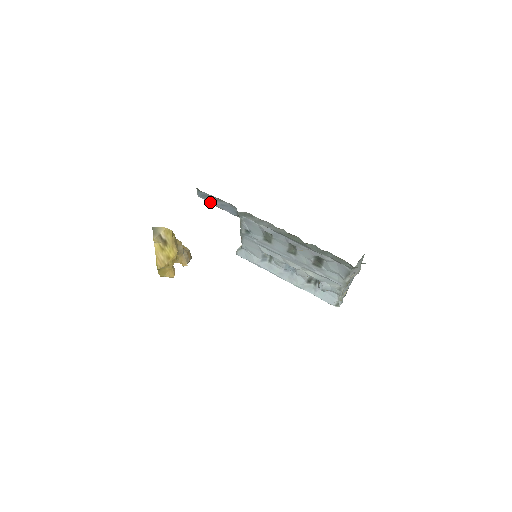
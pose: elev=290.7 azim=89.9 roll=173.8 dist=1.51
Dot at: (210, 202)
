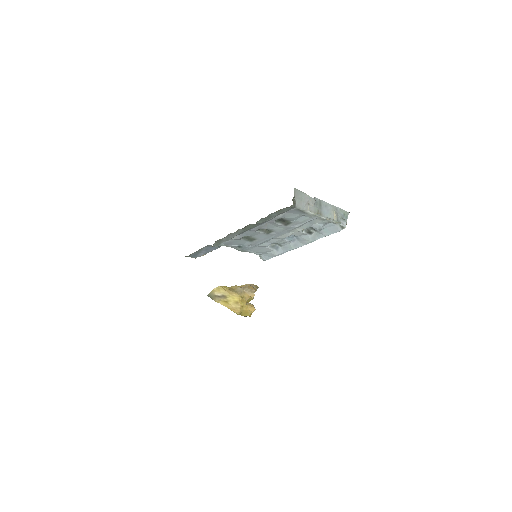
Dot at: (202, 255)
